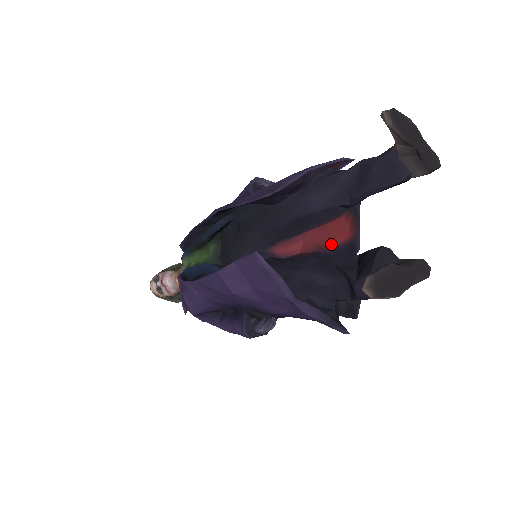
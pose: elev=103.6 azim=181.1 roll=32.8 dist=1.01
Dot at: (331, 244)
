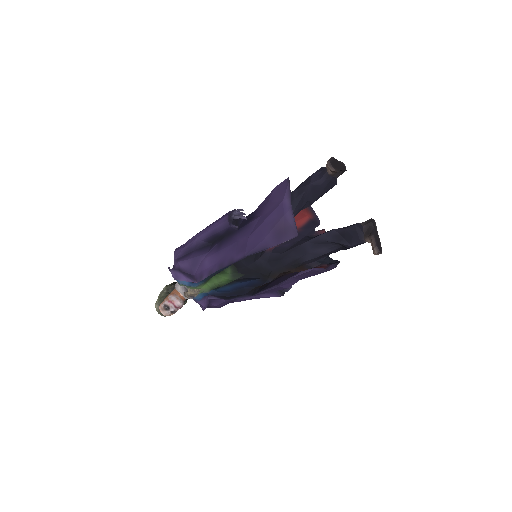
Dot at: (299, 225)
